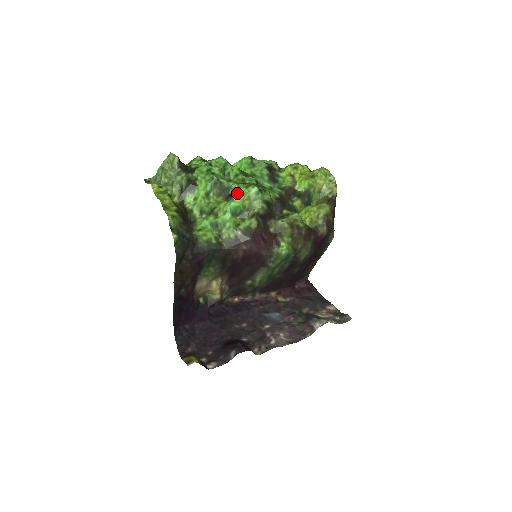
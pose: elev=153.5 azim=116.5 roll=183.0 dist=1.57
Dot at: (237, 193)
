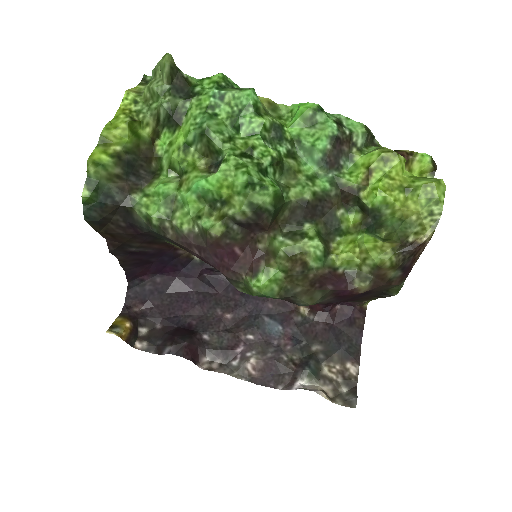
Dot at: (219, 168)
